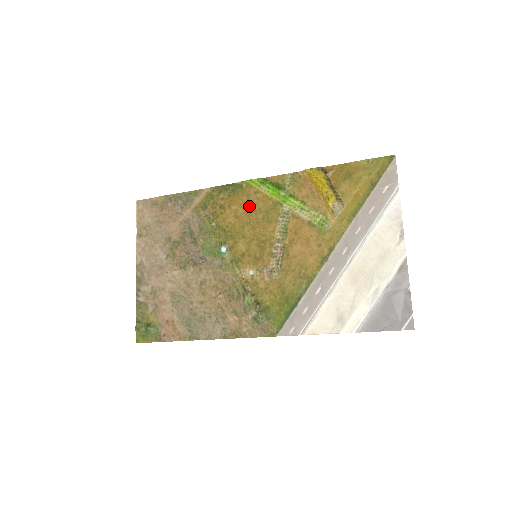
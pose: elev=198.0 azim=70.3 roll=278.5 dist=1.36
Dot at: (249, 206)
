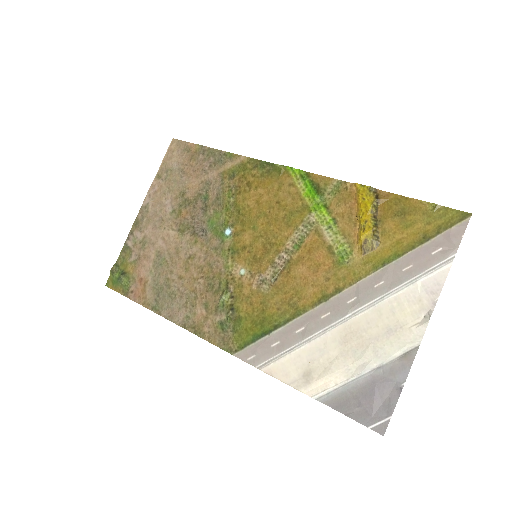
Dot at: (276, 197)
